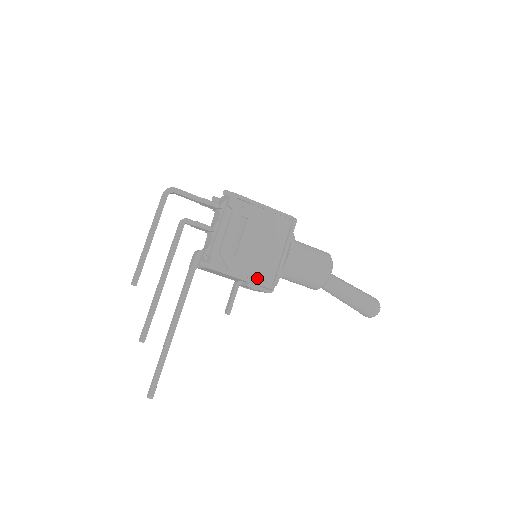
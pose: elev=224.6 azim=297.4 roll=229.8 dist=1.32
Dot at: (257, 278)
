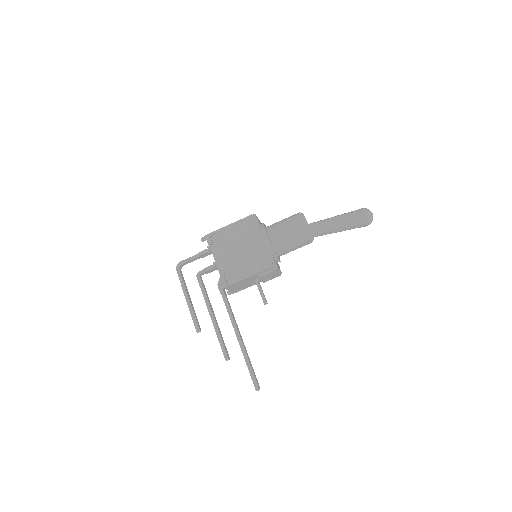
Dot at: (258, 268)
